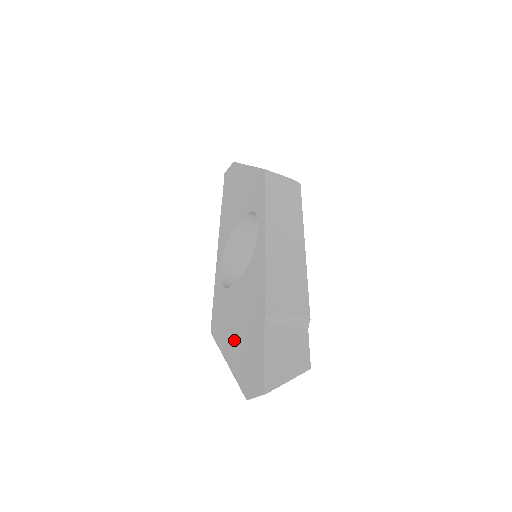
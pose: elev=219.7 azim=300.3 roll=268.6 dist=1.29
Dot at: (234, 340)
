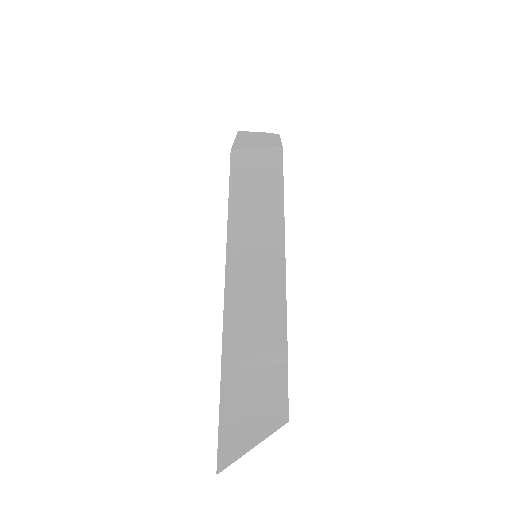
Dot at: occluded
